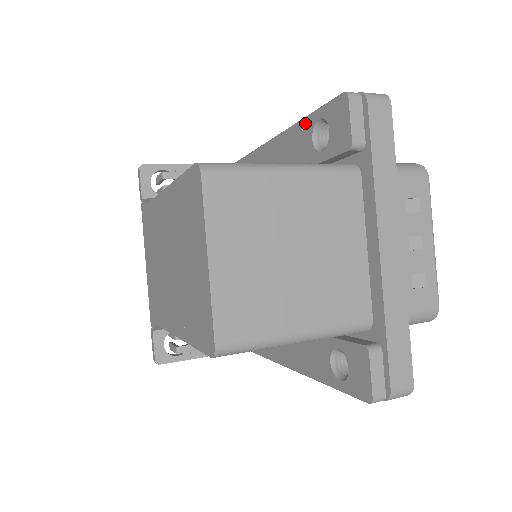
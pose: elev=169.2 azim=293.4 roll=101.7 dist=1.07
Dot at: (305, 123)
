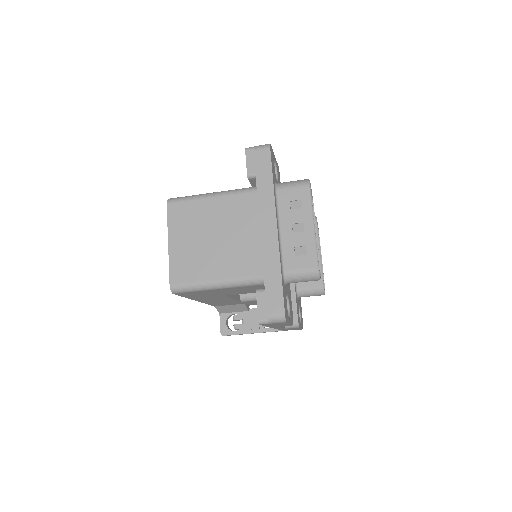
Dot at: occluded
